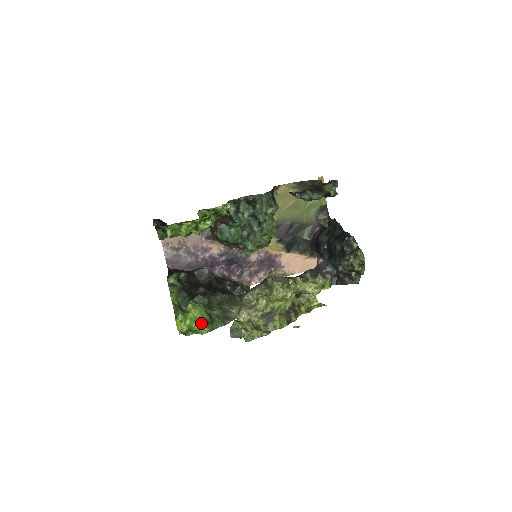
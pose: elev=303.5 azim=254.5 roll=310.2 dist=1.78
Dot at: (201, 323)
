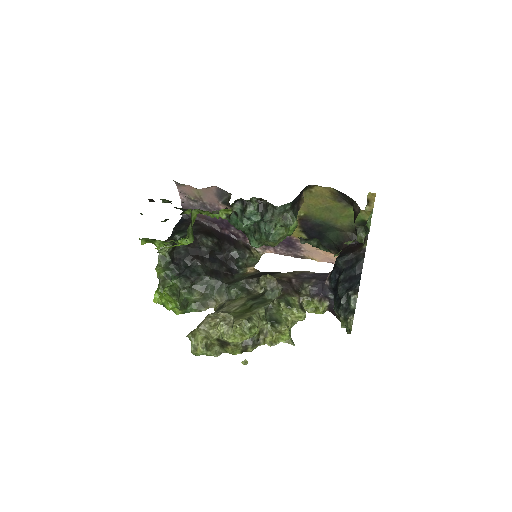
Dot at: (174, 307)
